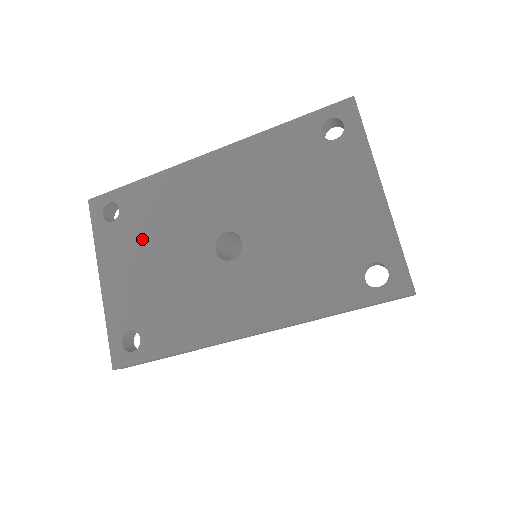
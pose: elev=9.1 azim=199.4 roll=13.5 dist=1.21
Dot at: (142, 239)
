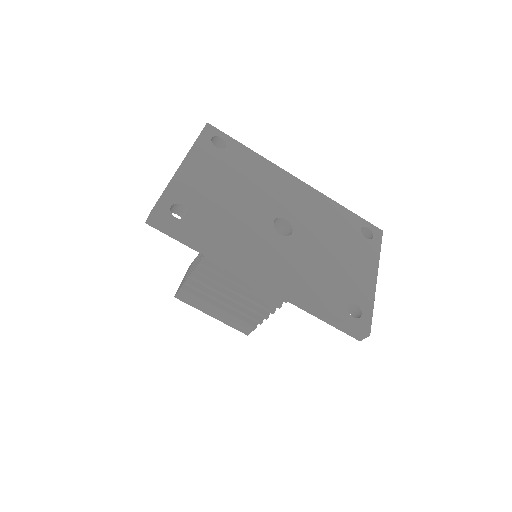
Dot at: (230, 173)
